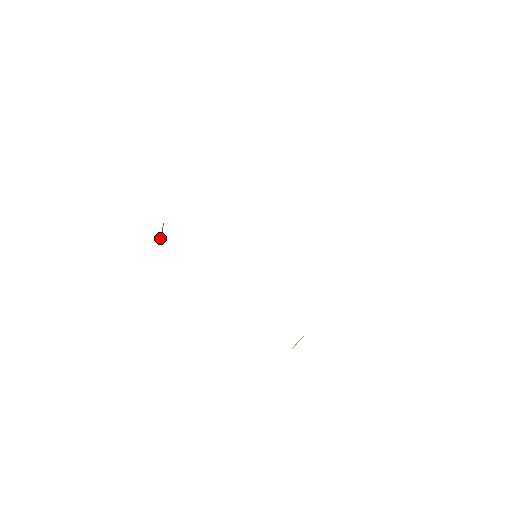
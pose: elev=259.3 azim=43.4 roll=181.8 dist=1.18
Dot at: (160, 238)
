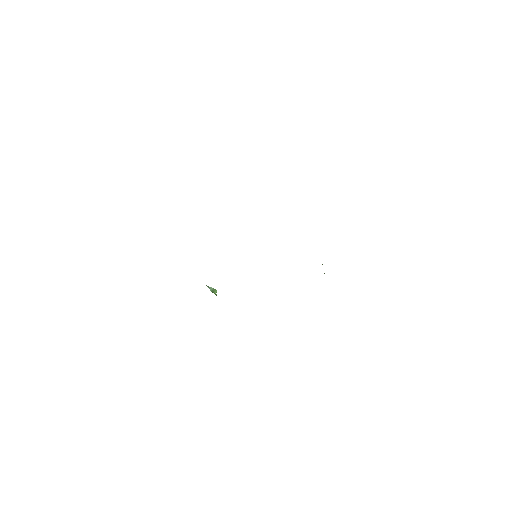
Dot at: (215, 293)
